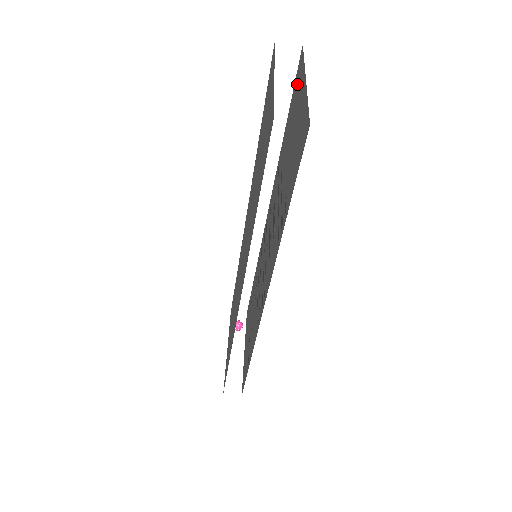
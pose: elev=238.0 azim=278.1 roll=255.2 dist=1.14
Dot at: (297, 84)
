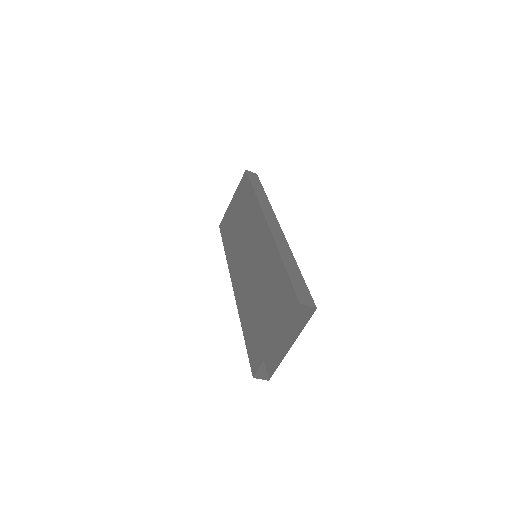
Dot at: (302, 308)
